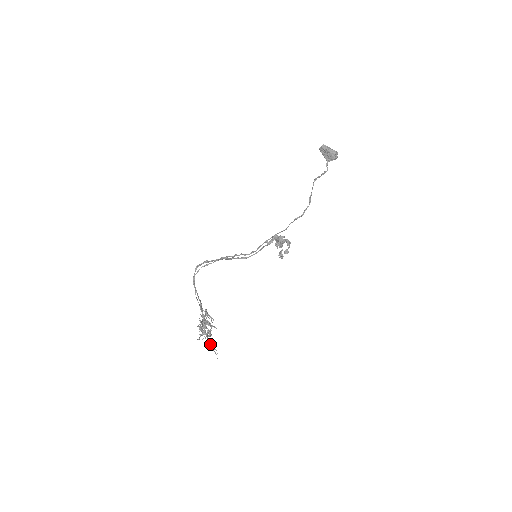
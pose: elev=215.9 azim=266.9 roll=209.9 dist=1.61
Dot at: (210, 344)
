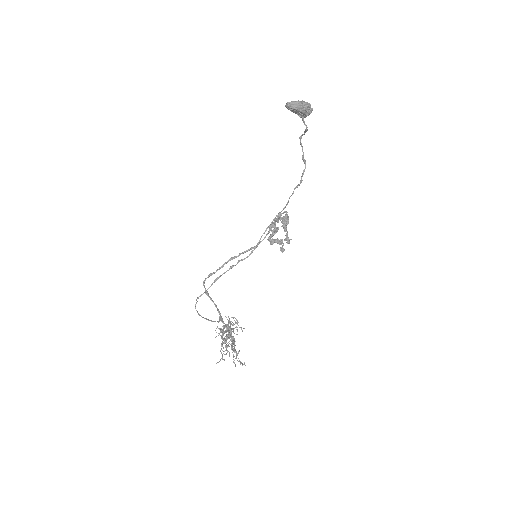
Dot at: occluded
